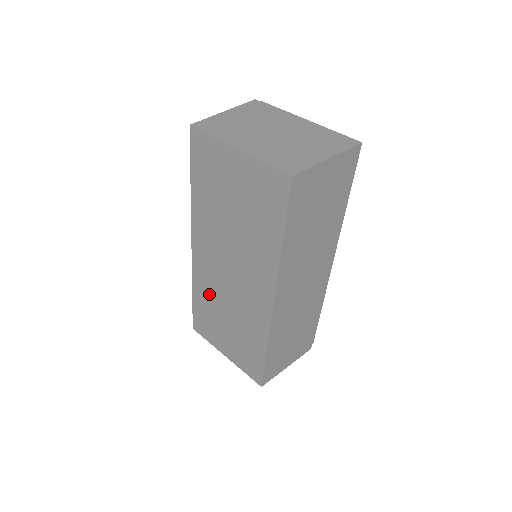
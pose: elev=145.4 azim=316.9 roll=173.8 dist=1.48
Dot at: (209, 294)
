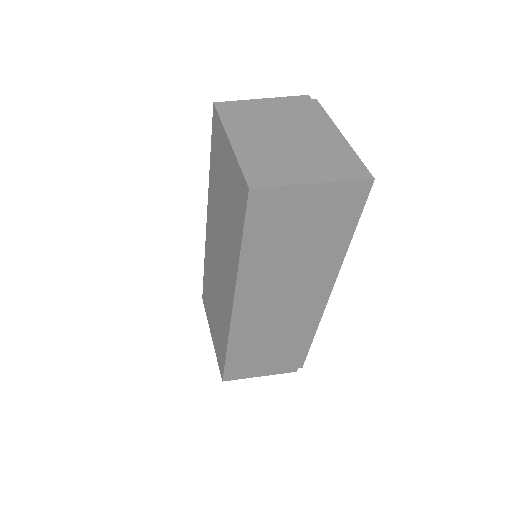
Dot at: (210, 273)
